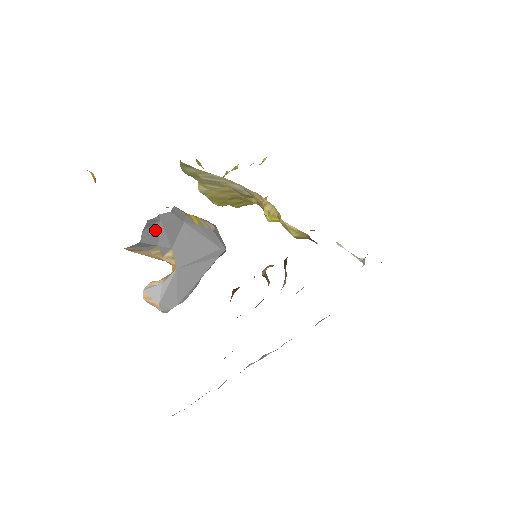
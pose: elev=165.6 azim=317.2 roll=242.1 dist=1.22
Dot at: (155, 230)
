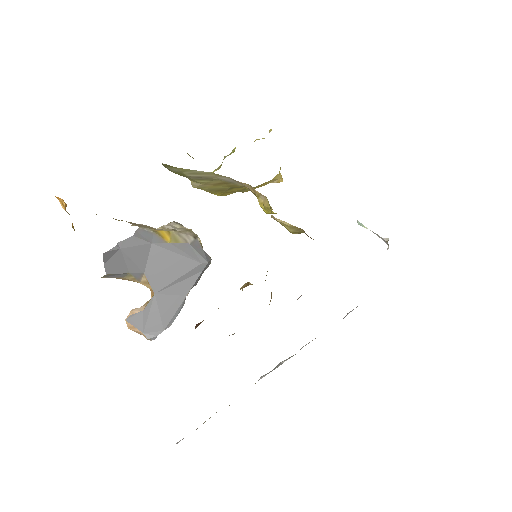
Dot at: (119, 259)
